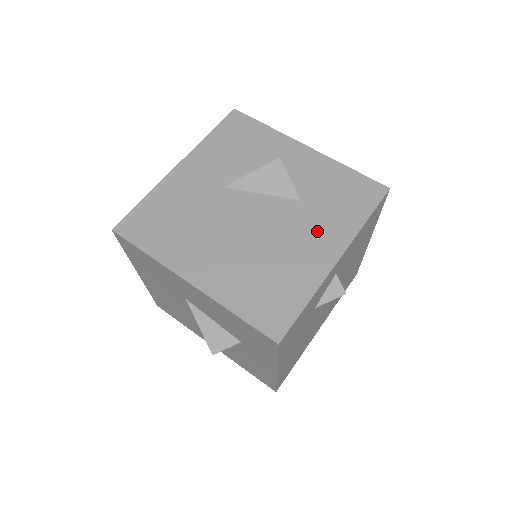
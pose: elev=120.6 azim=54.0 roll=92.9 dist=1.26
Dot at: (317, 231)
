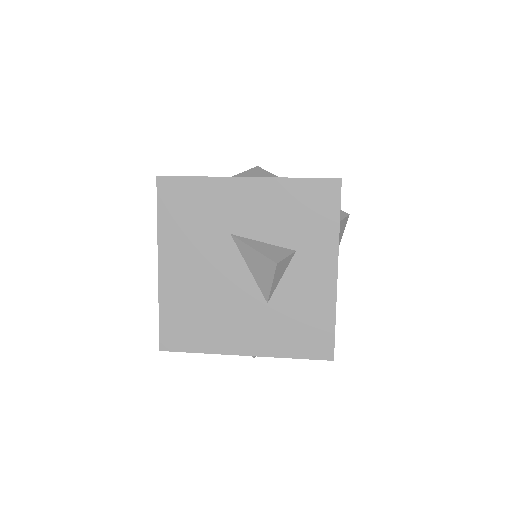
Dot at: occluded
